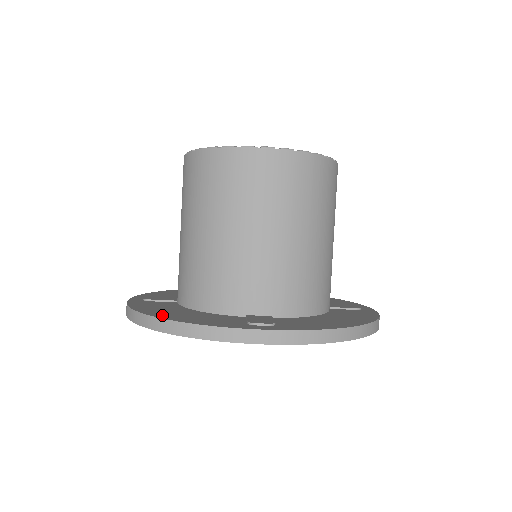
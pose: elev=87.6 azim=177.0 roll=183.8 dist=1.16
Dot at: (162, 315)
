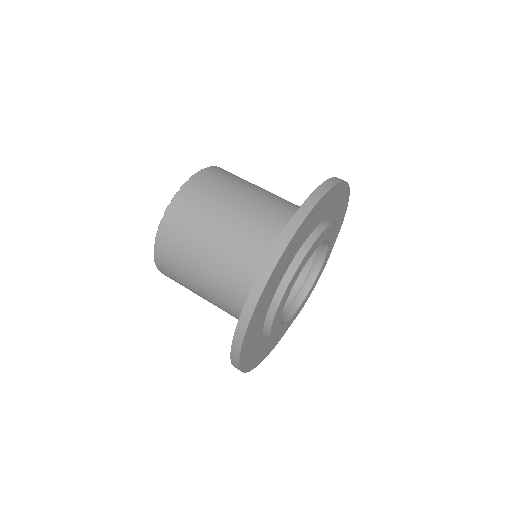
Dot at: occluded
